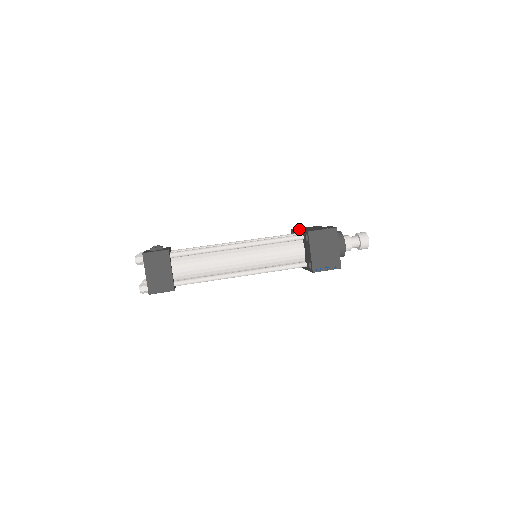
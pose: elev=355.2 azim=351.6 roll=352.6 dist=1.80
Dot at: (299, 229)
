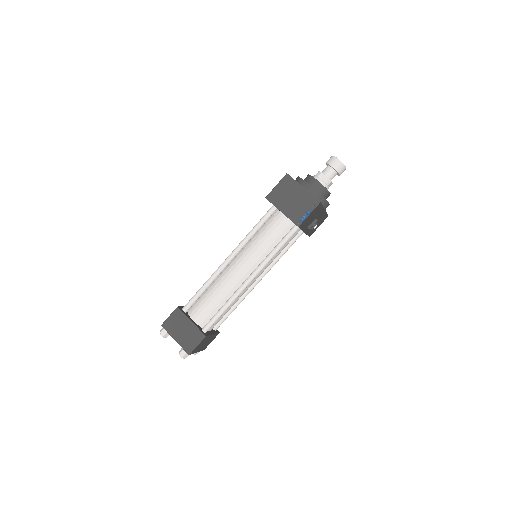
Dot at: occluded
